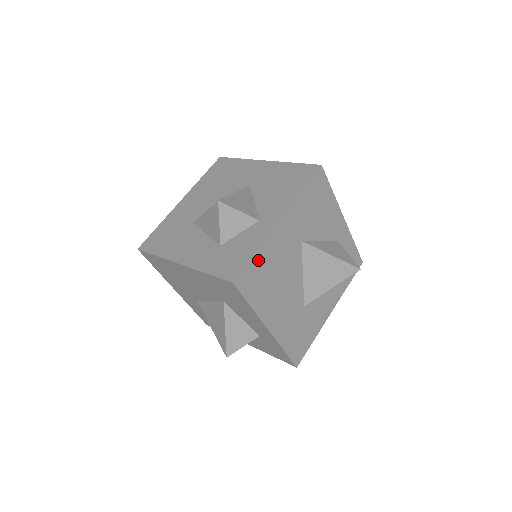
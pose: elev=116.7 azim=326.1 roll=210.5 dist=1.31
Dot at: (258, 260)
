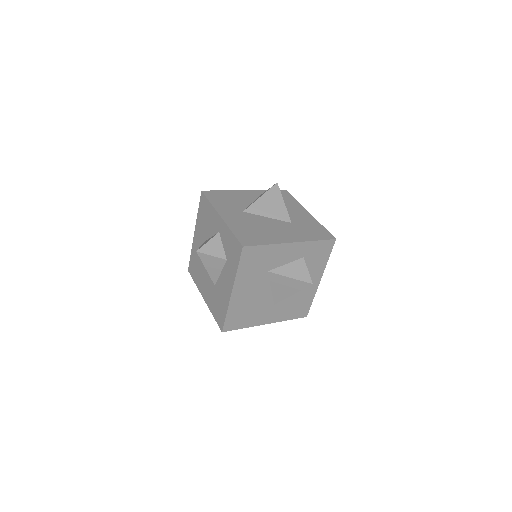
Dot at: (238, 233)
